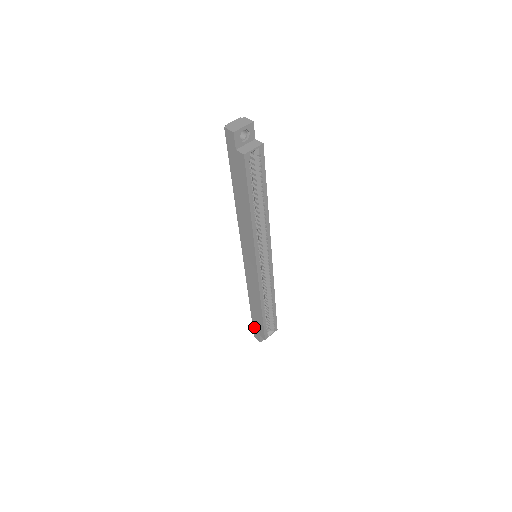
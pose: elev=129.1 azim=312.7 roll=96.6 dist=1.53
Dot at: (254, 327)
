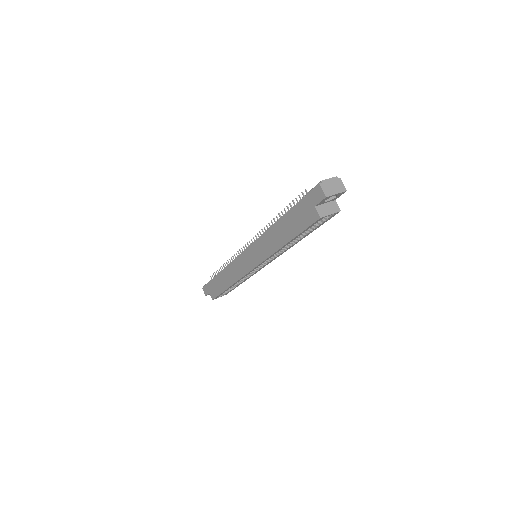
Dot at: (209, 285)
